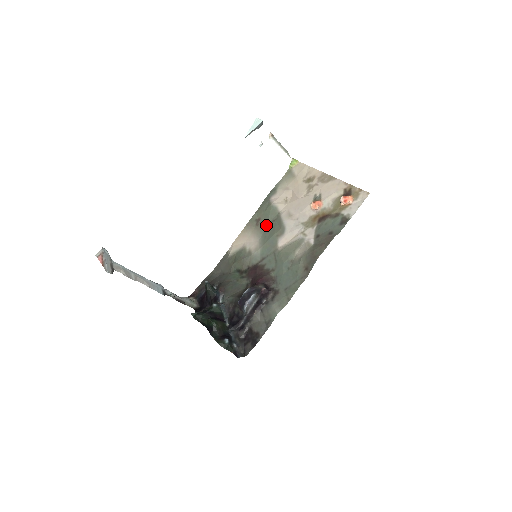
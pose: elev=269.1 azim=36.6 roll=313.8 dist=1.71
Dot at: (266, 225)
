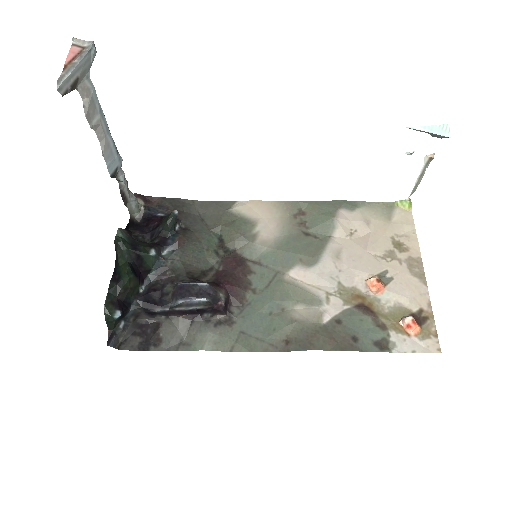
Dot at: (303, 230)
